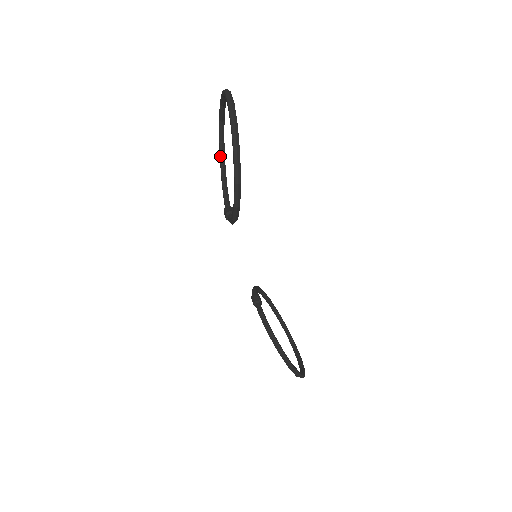
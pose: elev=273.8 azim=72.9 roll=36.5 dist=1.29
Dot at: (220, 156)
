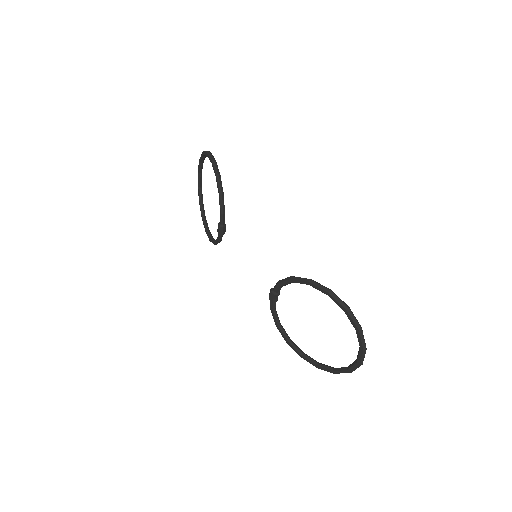
Dot at: (208, 236)
